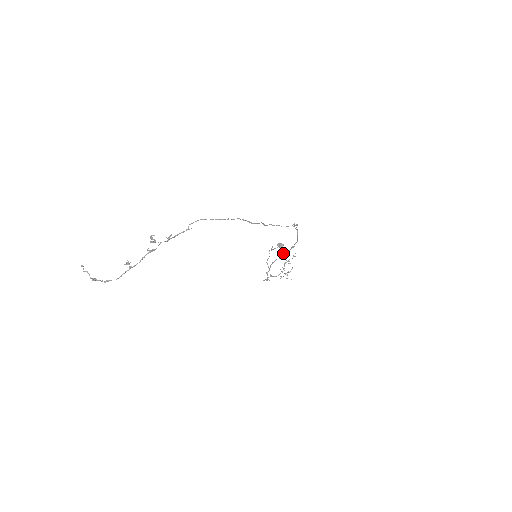
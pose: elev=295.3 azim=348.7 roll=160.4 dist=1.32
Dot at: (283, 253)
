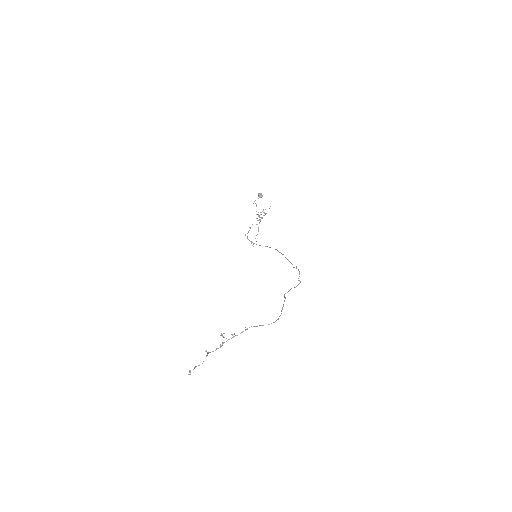
Dot at: occluded
